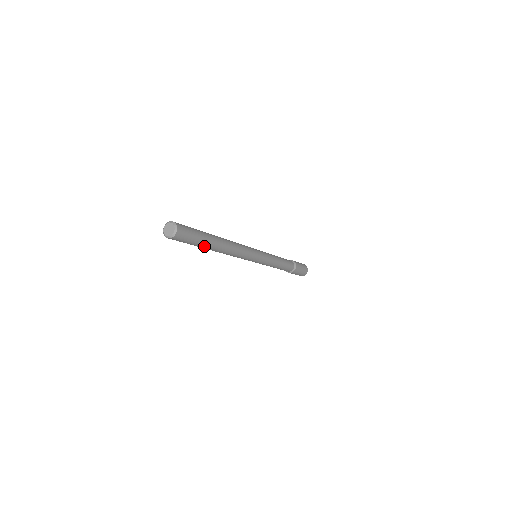
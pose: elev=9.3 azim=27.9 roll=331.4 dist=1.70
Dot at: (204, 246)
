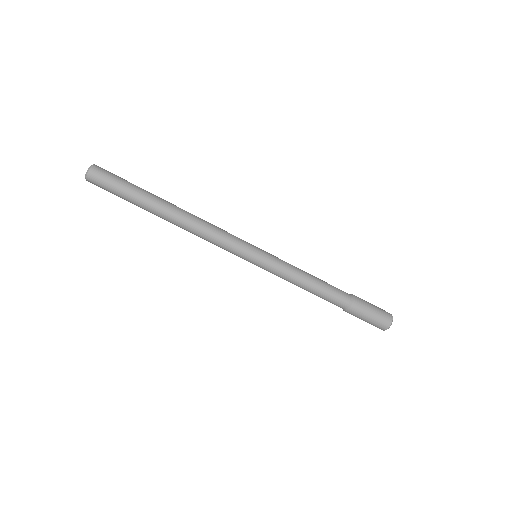
Dot at: (142, 199)
